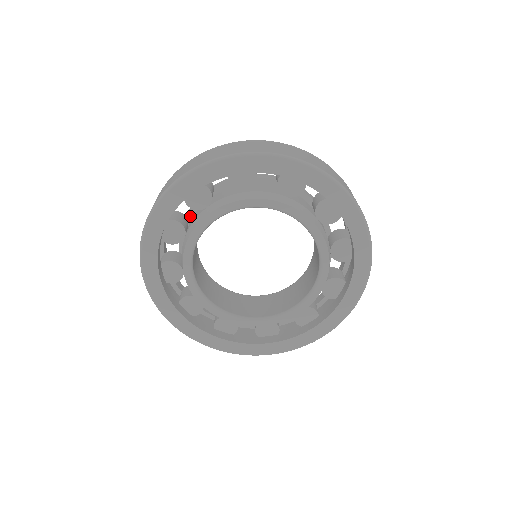
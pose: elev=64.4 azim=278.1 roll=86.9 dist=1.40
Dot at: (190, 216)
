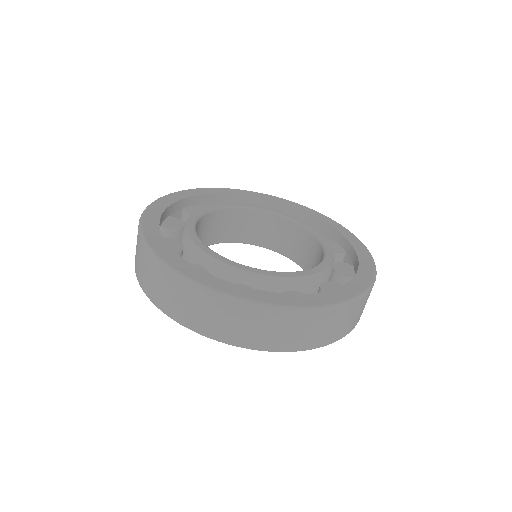
Dot at: occluded
